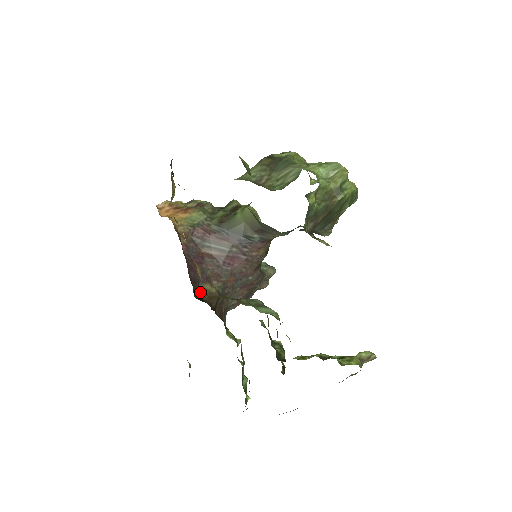
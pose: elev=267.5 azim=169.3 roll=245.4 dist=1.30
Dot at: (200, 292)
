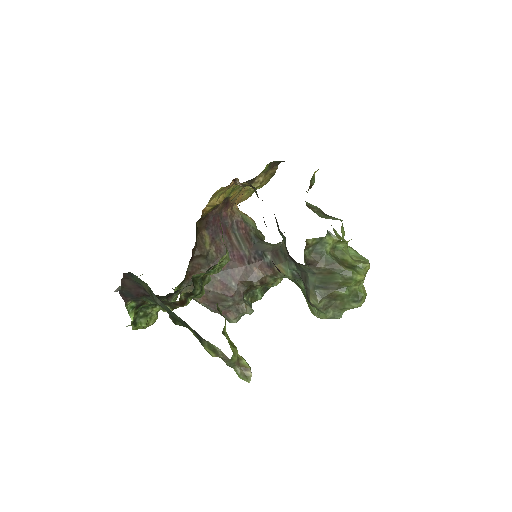
Dot at: (201, 234)
